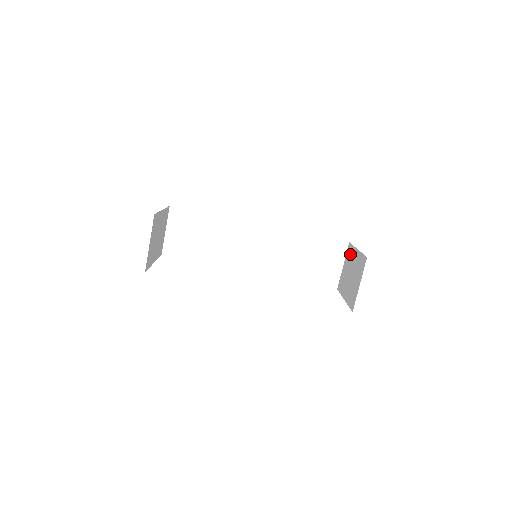
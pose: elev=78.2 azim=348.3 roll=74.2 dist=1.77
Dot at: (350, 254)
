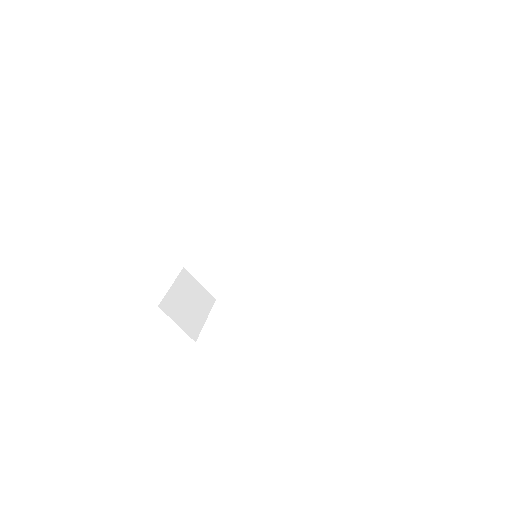
Dot at: occluded
